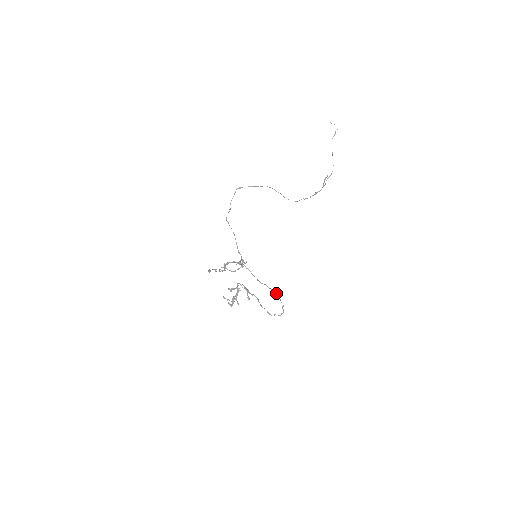
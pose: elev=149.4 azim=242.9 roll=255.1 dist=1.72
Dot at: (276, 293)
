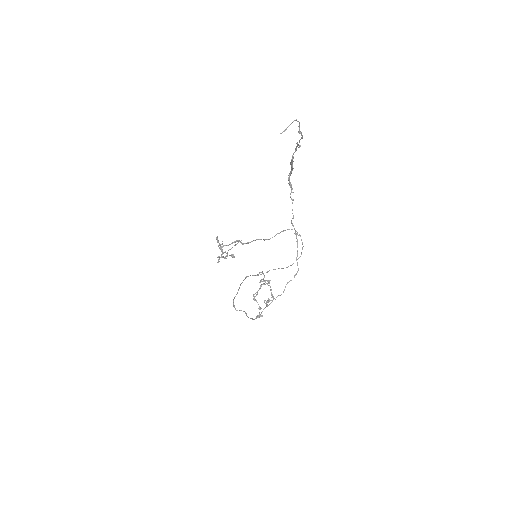
Dot at: occluded
